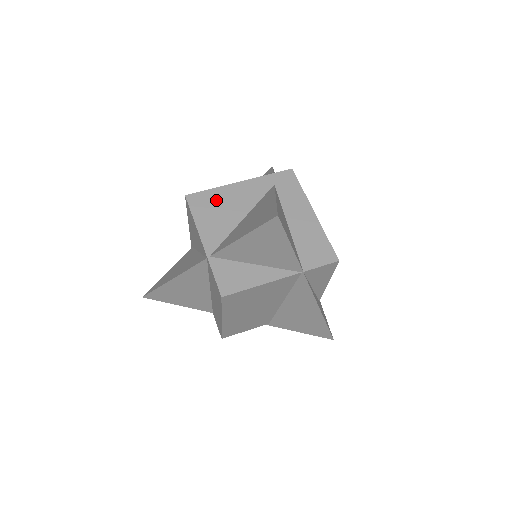
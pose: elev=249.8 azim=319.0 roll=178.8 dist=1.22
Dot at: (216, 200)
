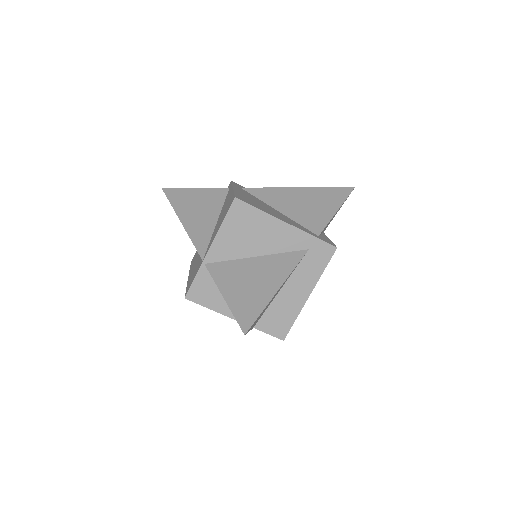
Dot at: (253, 223)
